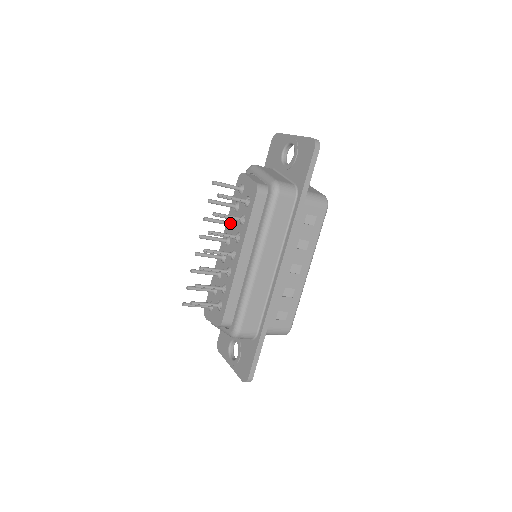
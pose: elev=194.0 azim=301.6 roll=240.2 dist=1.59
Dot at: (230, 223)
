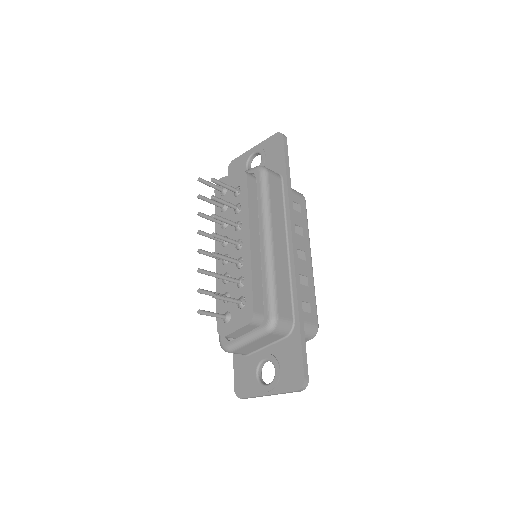
Dot at: (223, 222)
